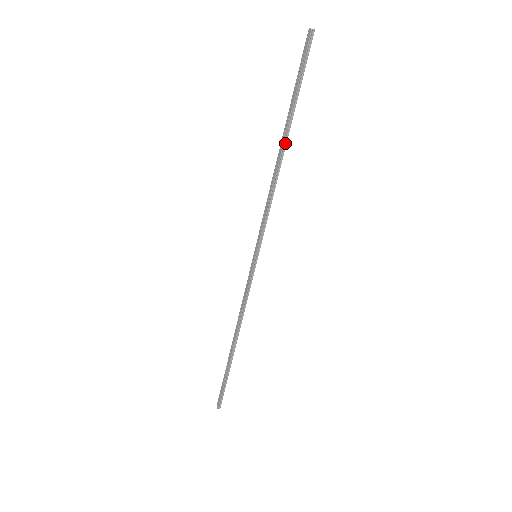
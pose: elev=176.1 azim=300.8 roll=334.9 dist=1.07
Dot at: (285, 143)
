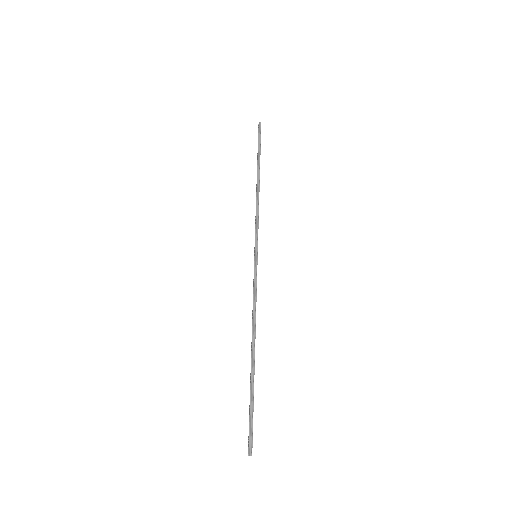
Dot at: (259, 176)
